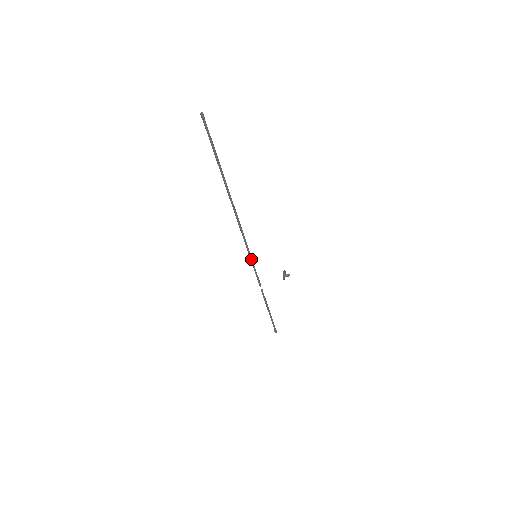
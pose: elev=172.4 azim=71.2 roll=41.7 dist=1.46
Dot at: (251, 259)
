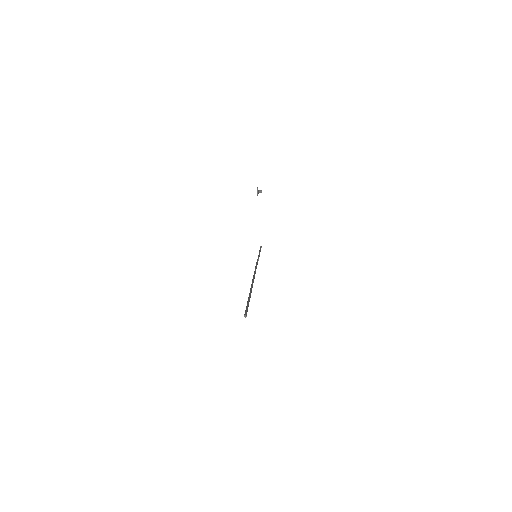
Dot at: occluded
